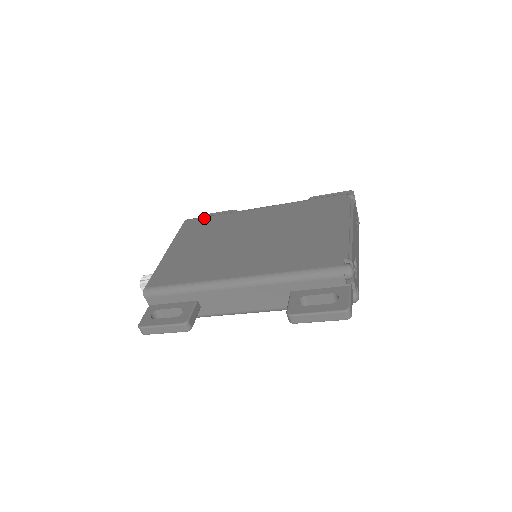
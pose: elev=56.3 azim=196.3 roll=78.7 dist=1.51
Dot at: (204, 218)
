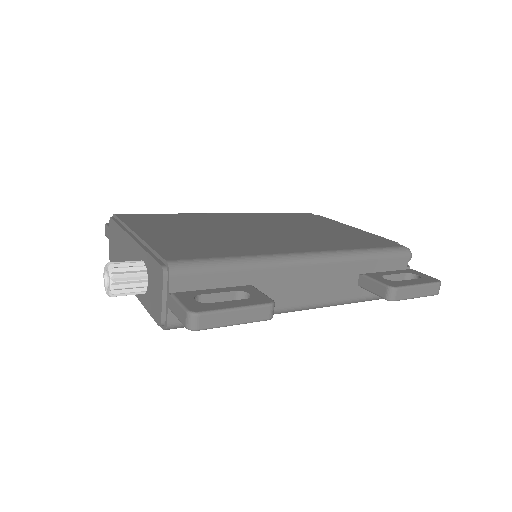
Dot at: (148, 214)
